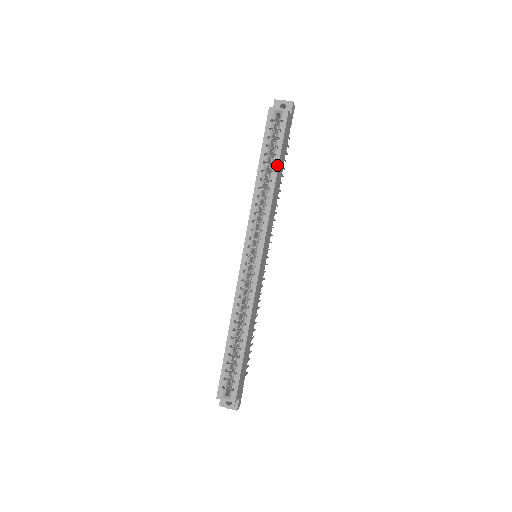
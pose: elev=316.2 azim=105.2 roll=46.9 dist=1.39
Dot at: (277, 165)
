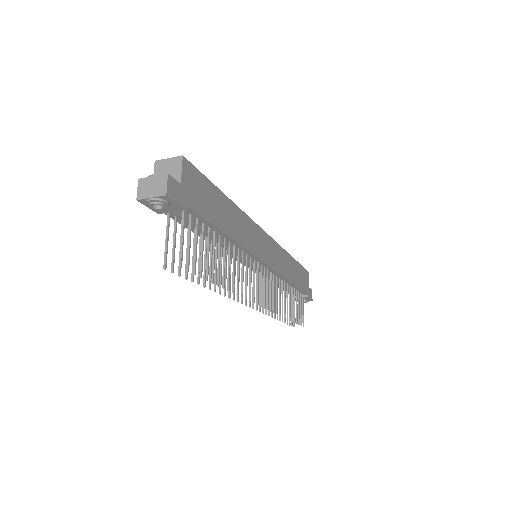
Dot at: (294, 260)
